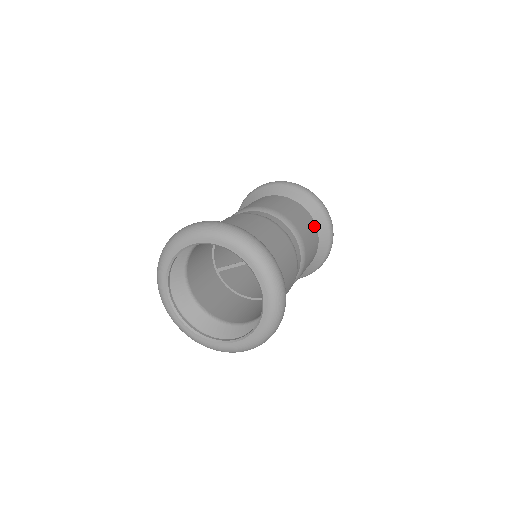
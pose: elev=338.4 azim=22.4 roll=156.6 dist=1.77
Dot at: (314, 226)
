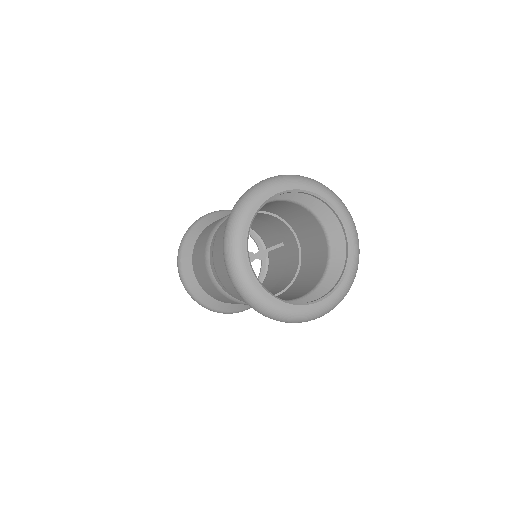
Dot at: occluded
